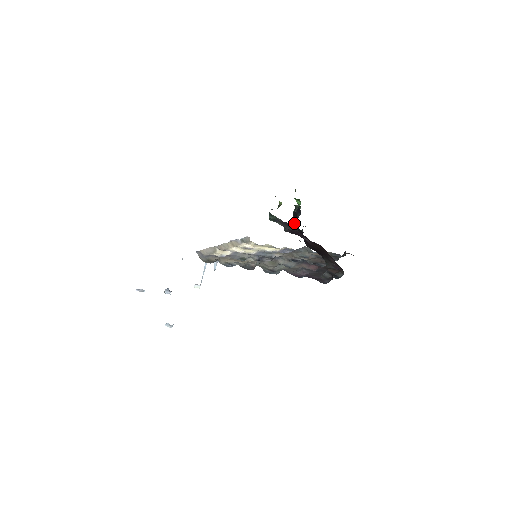
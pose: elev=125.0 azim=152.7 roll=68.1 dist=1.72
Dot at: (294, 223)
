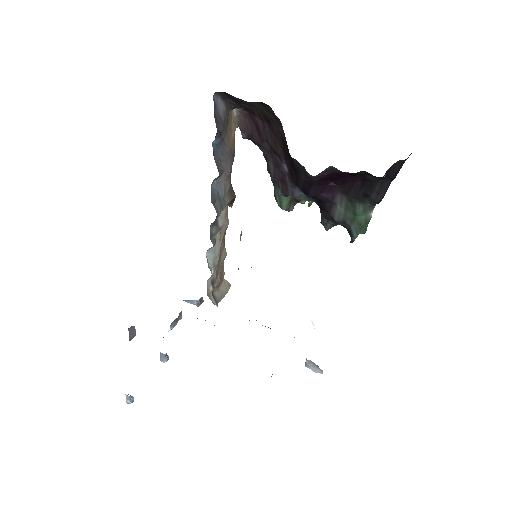
Dot at: occluded
